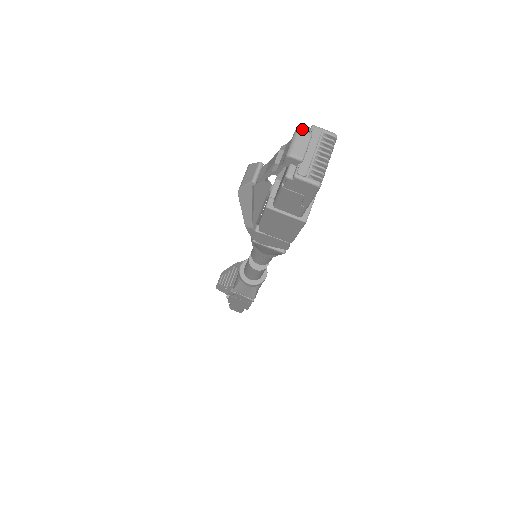
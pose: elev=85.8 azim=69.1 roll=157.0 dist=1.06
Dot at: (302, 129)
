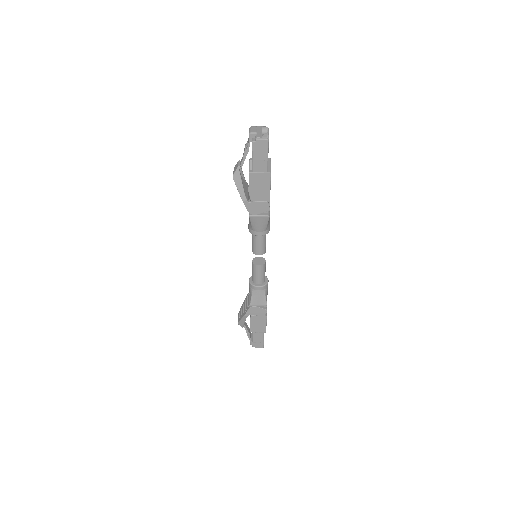
Dot at: occluded
